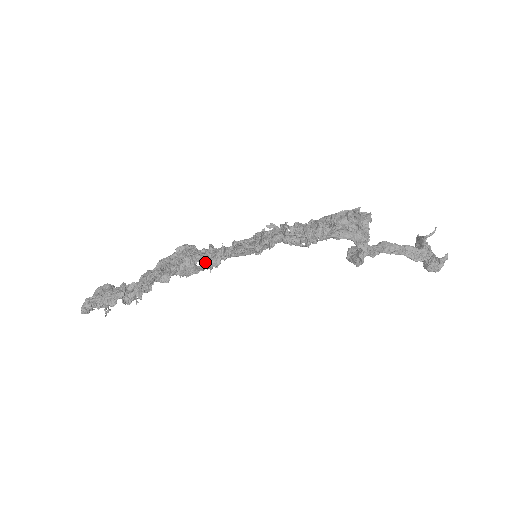
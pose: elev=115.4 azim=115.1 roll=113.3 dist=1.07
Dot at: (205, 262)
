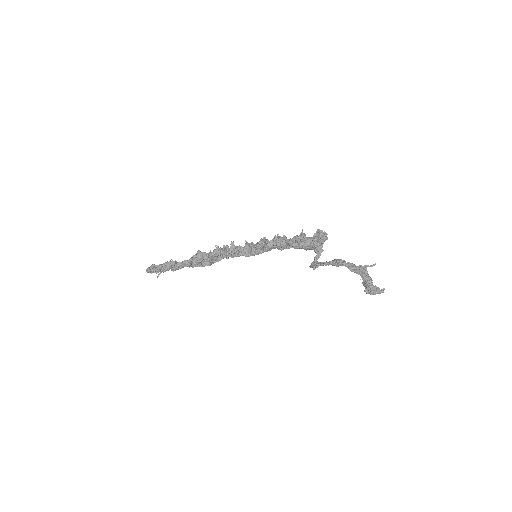
Dot at: (226, 254)
